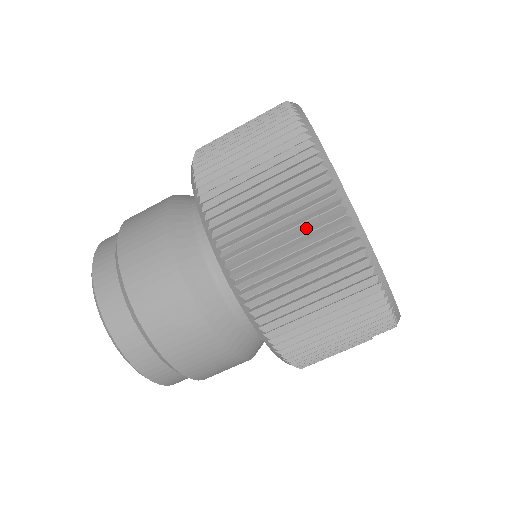
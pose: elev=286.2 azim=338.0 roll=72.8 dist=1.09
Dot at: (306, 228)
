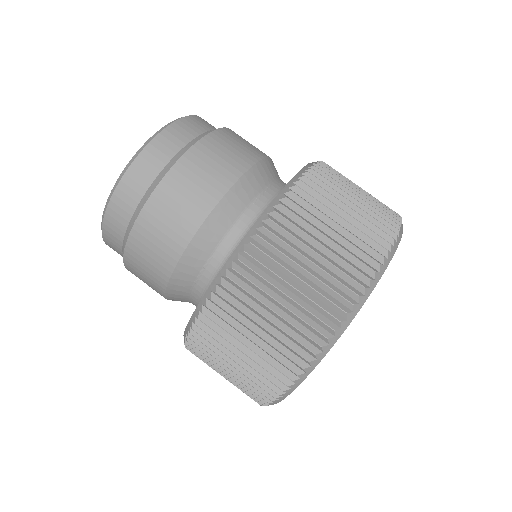
Dot at: (295, 320)
